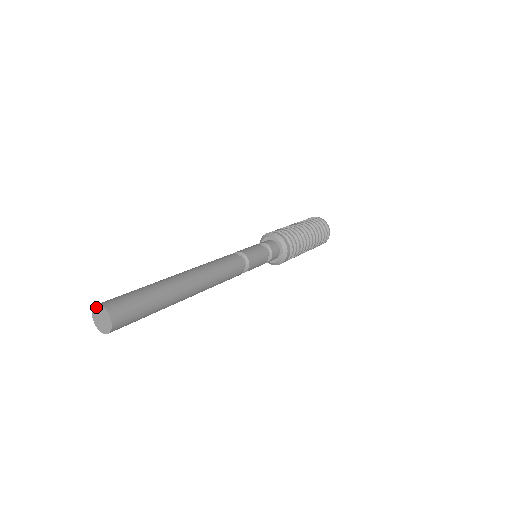
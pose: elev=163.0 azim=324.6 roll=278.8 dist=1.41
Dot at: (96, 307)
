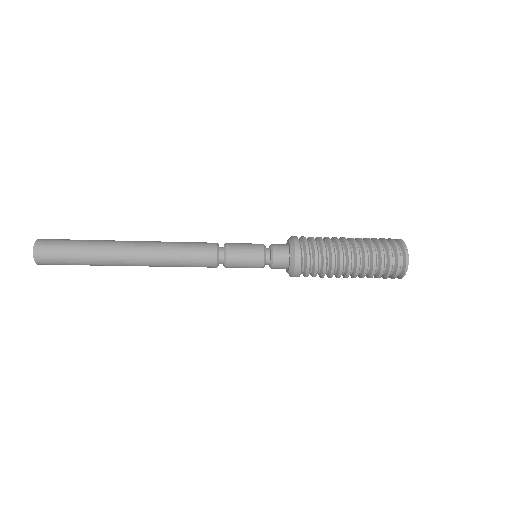
Dot at: occluded
